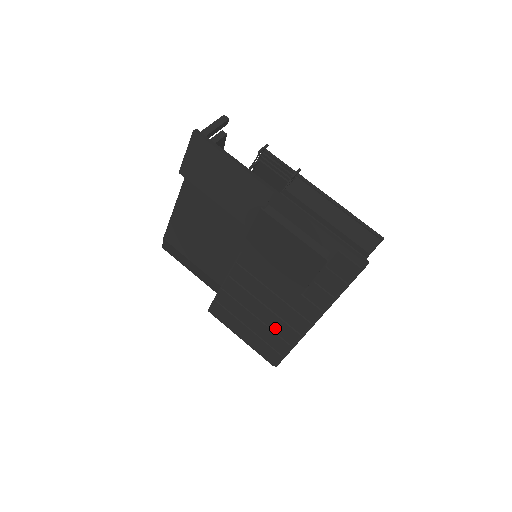
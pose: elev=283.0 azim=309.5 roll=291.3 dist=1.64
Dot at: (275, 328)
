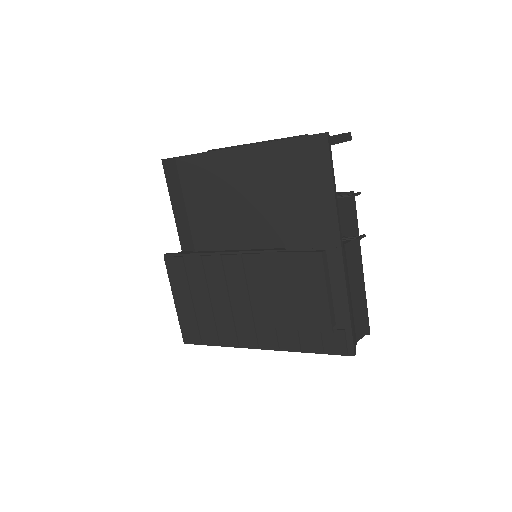
Dot at: (220, 323)
